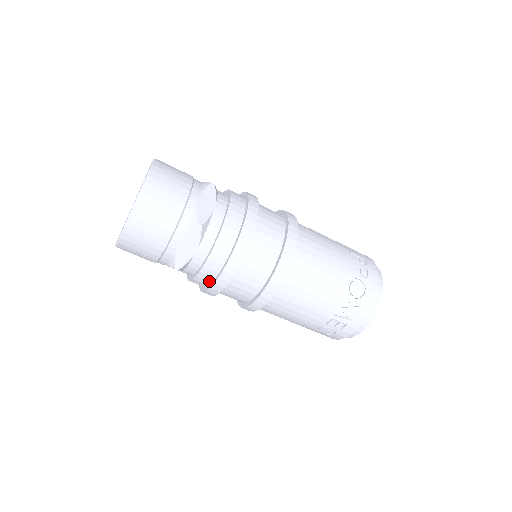
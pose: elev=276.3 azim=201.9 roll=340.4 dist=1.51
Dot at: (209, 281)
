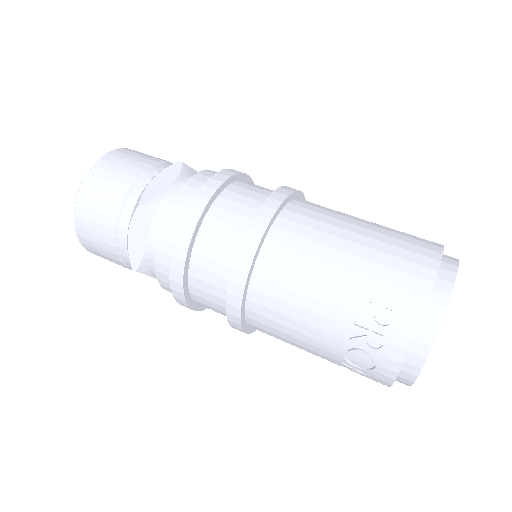
Dot at: occluded
